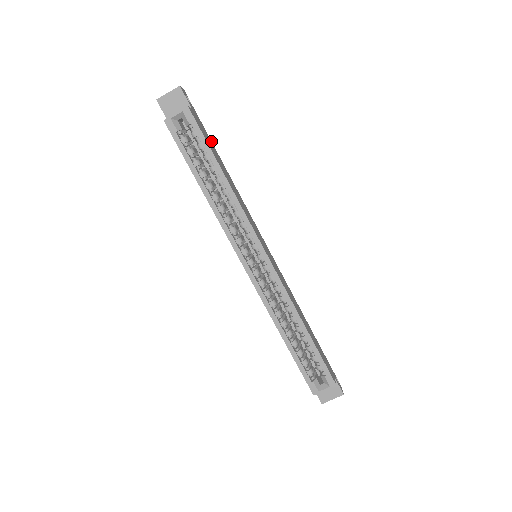
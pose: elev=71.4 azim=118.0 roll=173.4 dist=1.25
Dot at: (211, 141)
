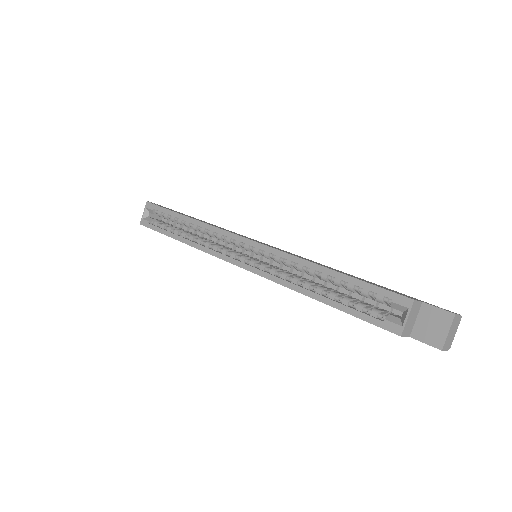
Dot at: occluded
